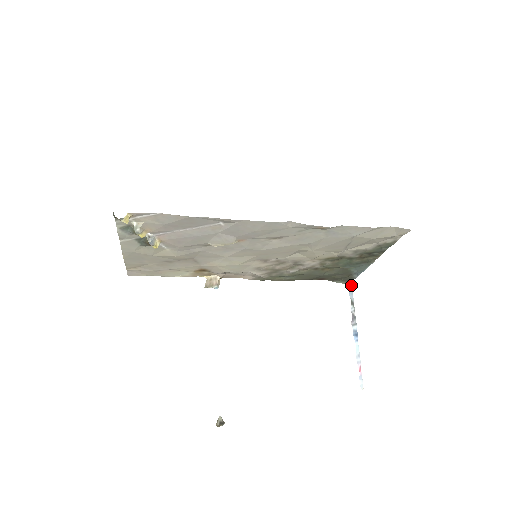
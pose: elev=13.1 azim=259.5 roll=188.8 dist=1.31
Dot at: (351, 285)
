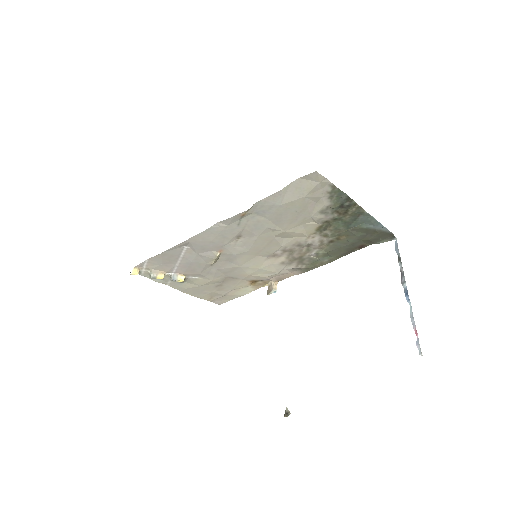
Dot at: (396, 239)
